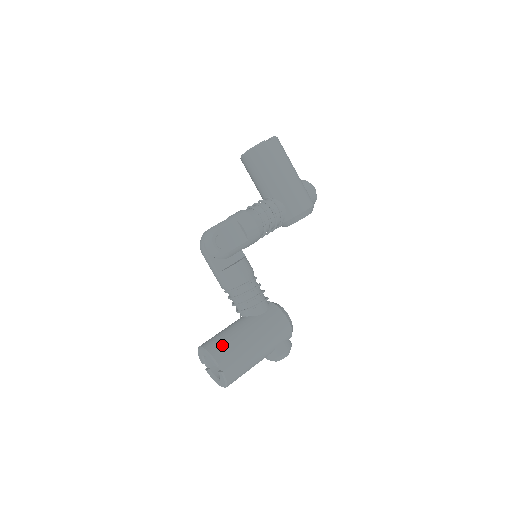
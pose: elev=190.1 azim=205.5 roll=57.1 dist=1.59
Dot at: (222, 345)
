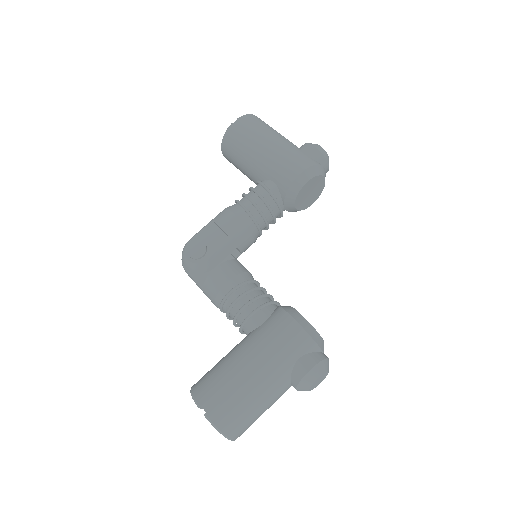
Dot at: (206, 378)
